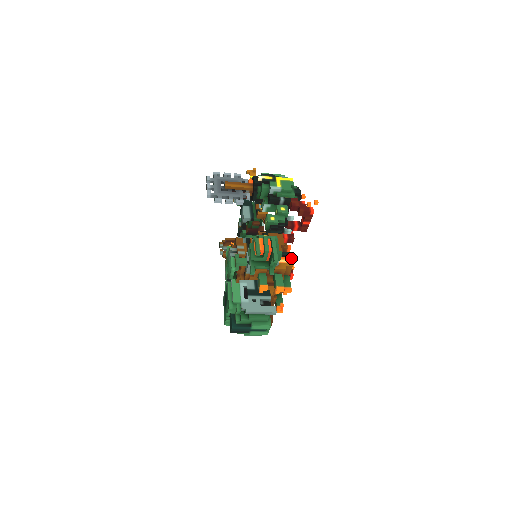
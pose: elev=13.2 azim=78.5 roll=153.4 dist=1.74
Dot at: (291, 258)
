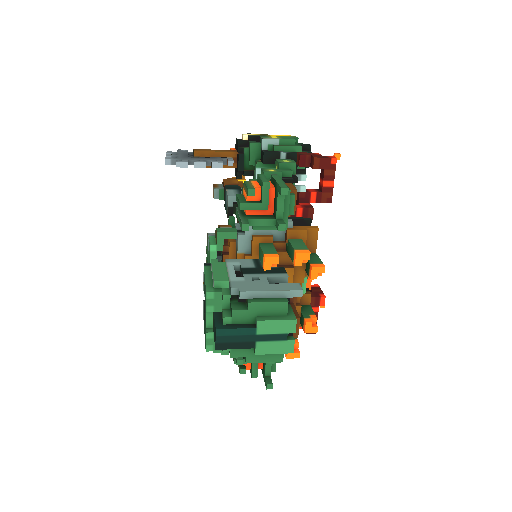
Dot at: occluded
